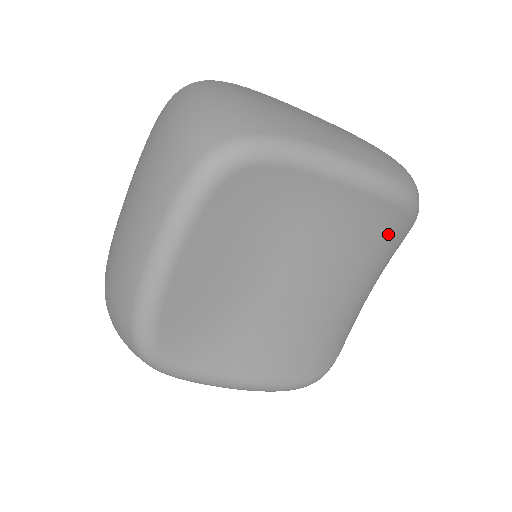
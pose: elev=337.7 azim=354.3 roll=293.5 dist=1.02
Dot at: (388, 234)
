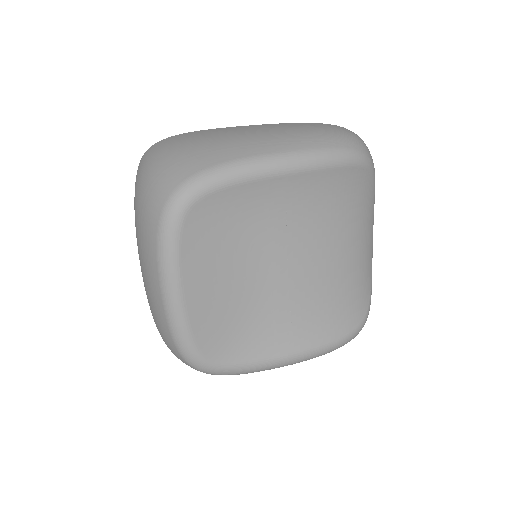
Dot at: (351, 191)
